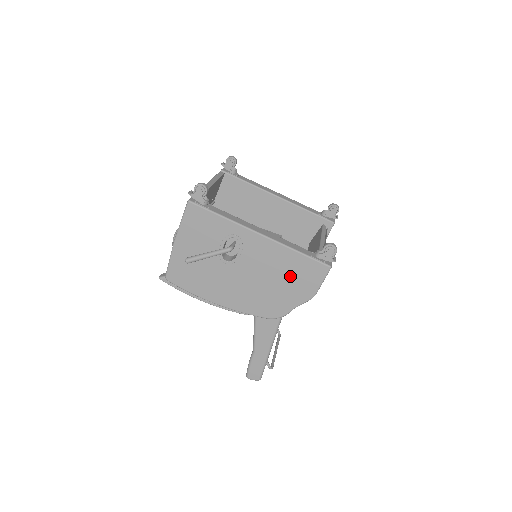
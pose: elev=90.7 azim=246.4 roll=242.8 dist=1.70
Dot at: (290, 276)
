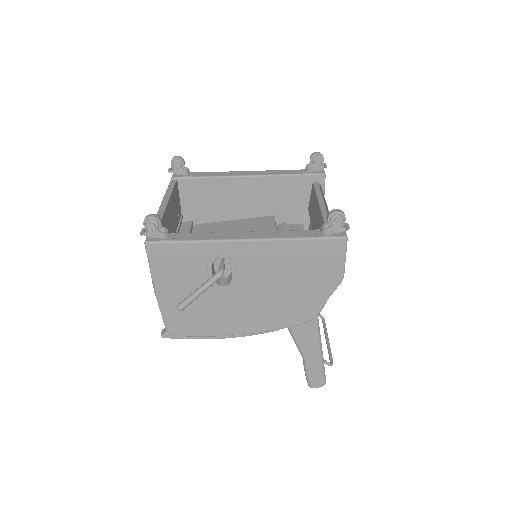
Dot at: (304, 269)
